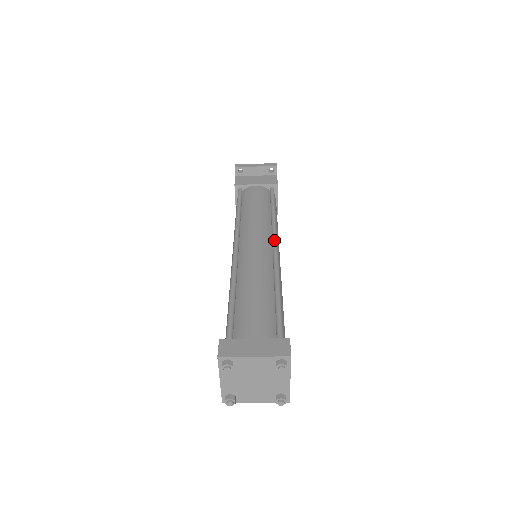
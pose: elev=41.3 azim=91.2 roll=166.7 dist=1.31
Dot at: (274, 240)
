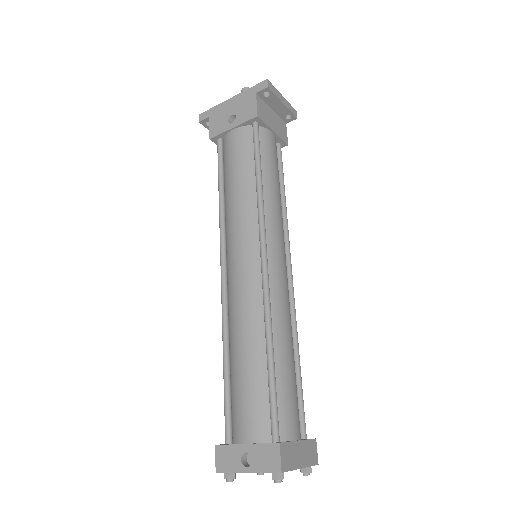
Dot at: occluded
